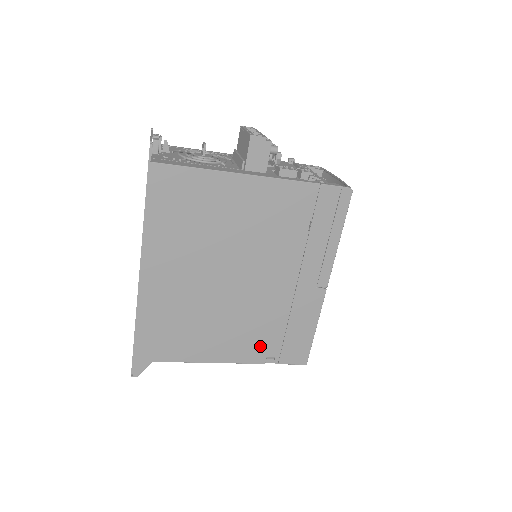
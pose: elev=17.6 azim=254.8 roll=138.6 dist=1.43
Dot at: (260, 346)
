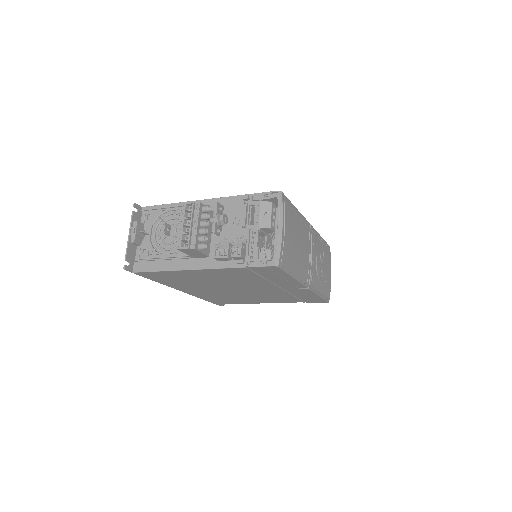
Dot at: (285, 300)
